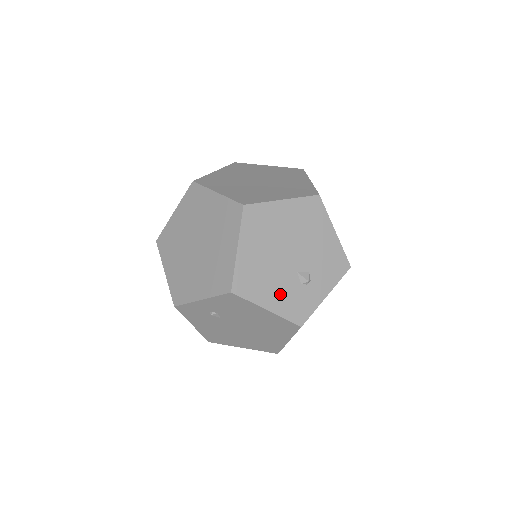
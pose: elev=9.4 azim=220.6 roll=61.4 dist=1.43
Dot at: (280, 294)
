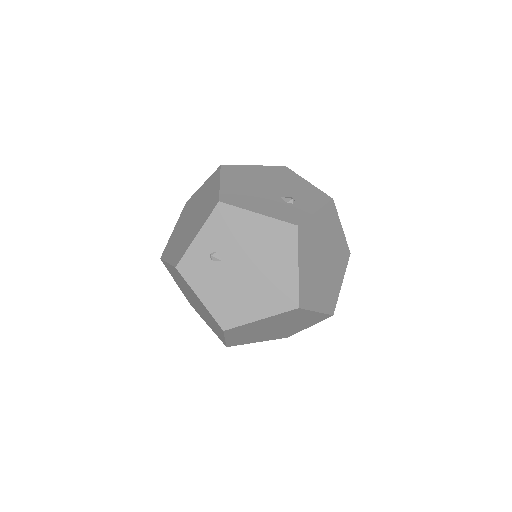
Dot at: (268, 206)
